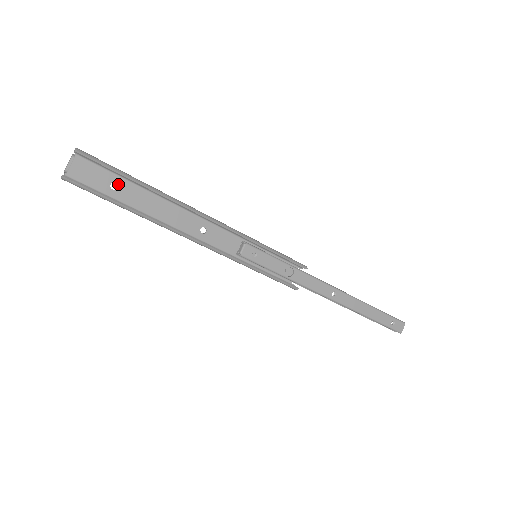
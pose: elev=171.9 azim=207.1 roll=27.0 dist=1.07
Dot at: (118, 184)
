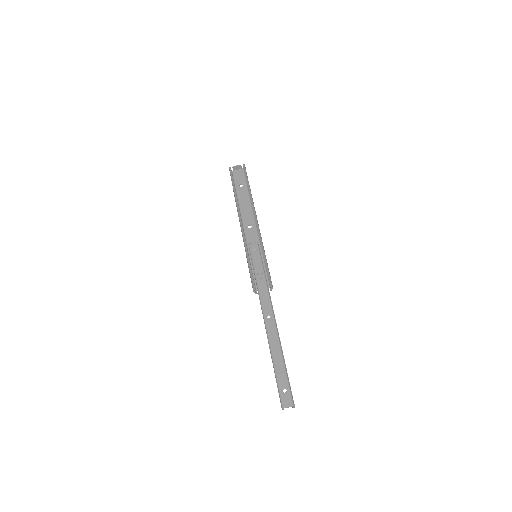
Dot at: (243, 186)
